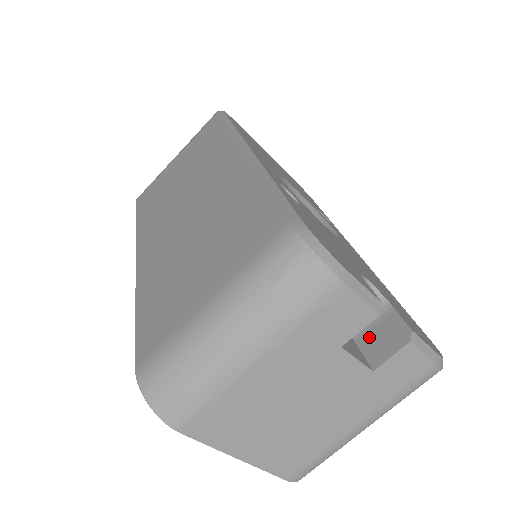
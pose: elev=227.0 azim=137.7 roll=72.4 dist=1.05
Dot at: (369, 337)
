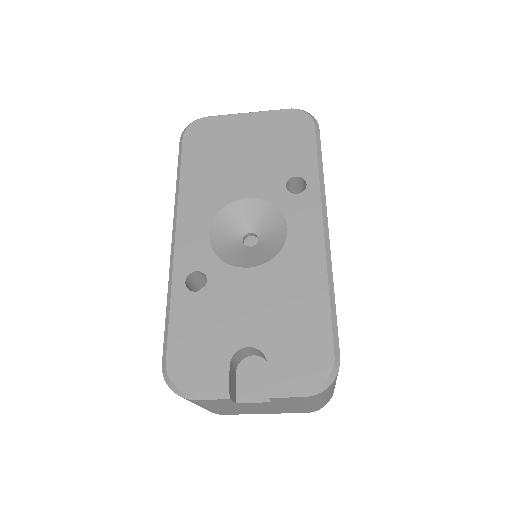
Dot at: occluded
